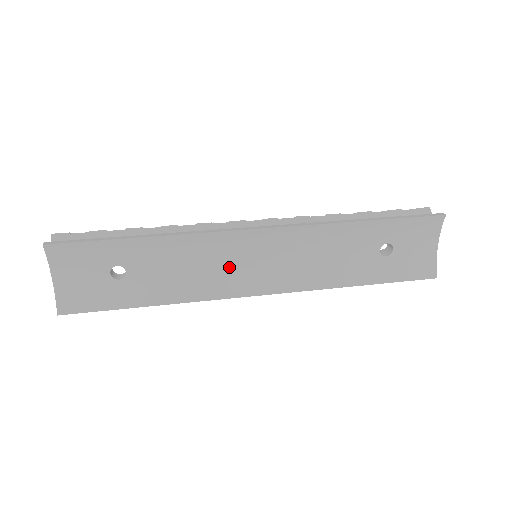
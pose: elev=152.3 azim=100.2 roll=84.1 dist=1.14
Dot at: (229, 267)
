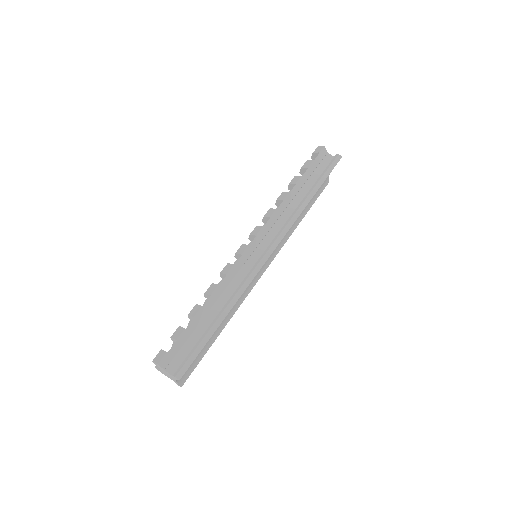
Dot at: occluded
